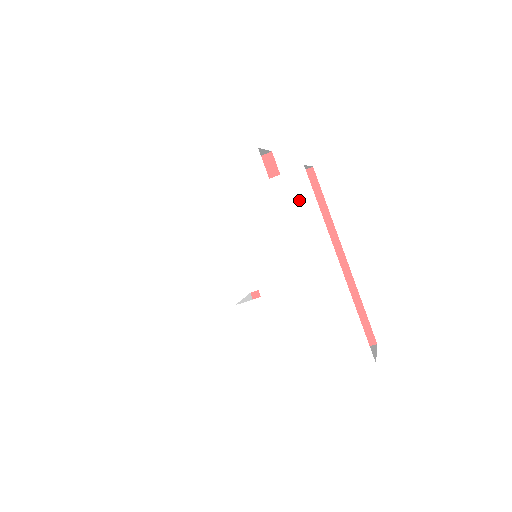
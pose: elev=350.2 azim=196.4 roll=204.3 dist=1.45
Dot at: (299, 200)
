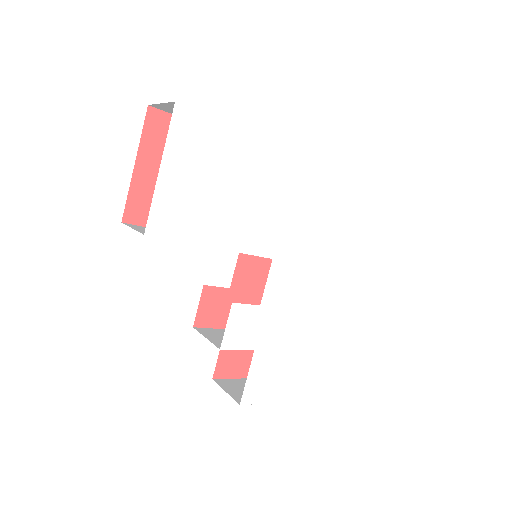
Dot at: (339, 234)
